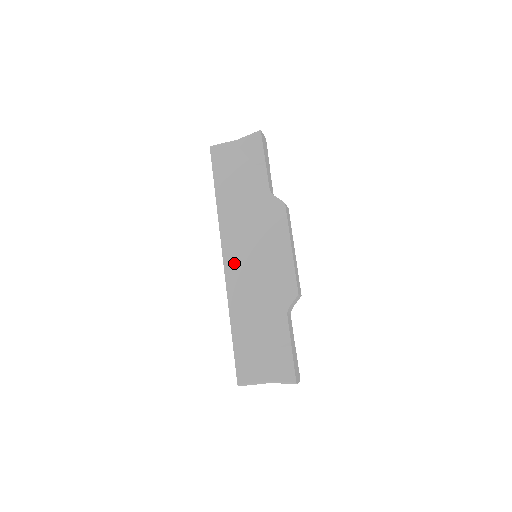
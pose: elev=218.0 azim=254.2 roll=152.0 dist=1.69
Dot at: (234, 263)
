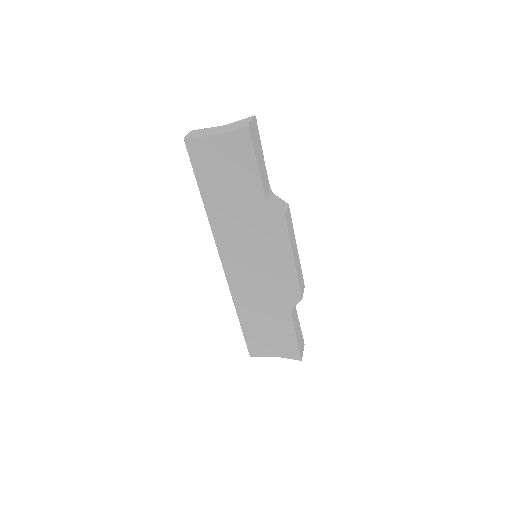
Dot at: (234, 268)
